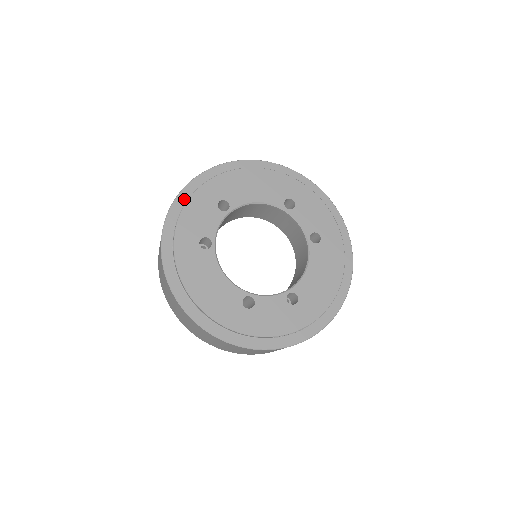
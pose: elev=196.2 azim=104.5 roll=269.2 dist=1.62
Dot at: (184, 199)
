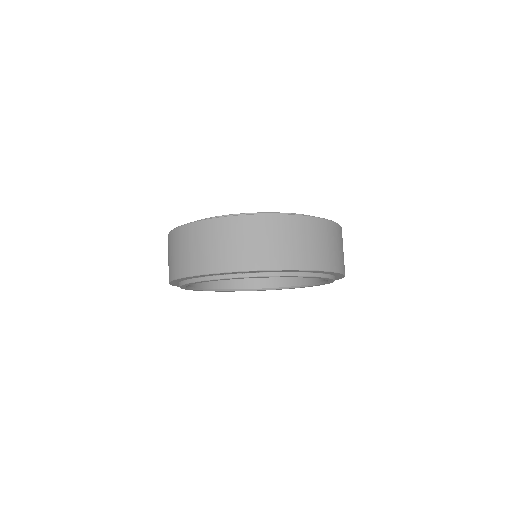
Dot at: occluded
